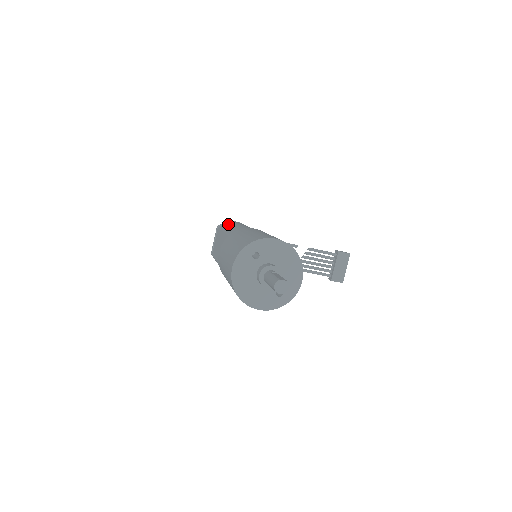
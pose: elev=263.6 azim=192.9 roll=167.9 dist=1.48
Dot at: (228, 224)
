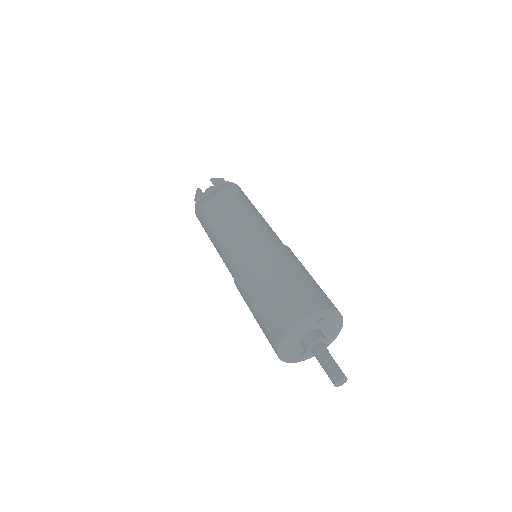
Dot at: (244, 198)
